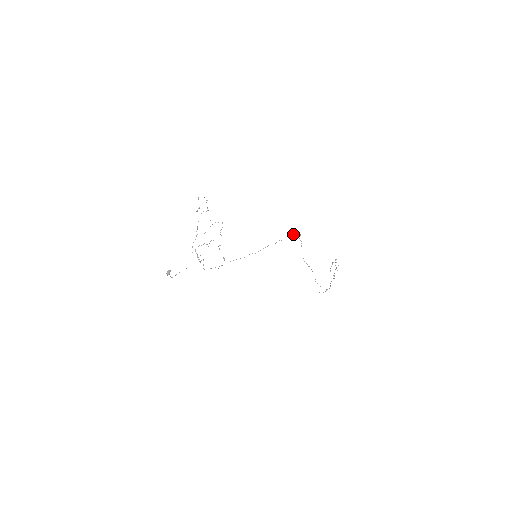
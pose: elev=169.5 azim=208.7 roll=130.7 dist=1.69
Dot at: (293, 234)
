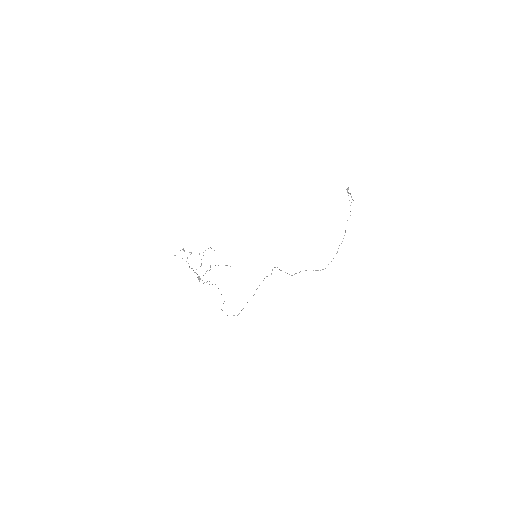
Dot at: occluded
